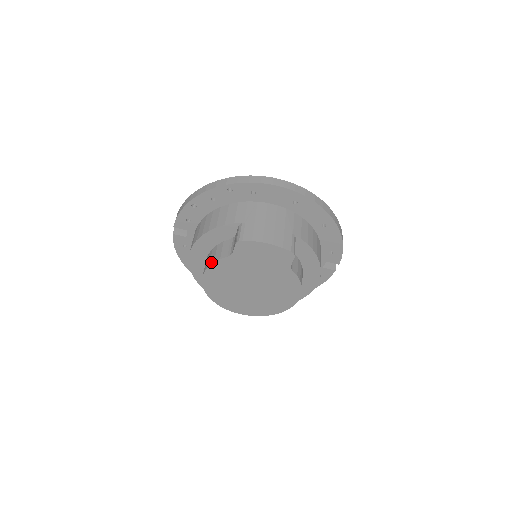
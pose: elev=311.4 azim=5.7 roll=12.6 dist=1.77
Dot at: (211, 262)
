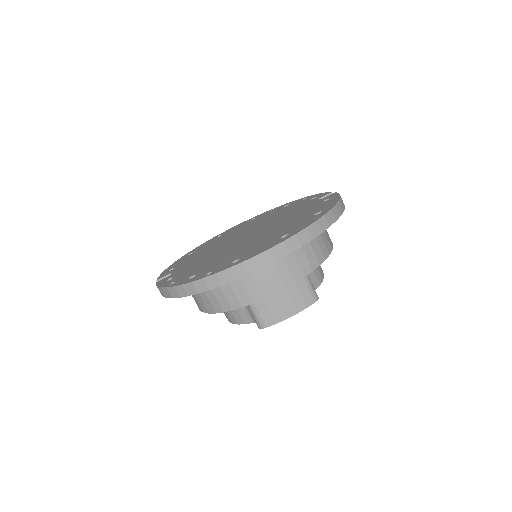
Dot at: (234, 322)
